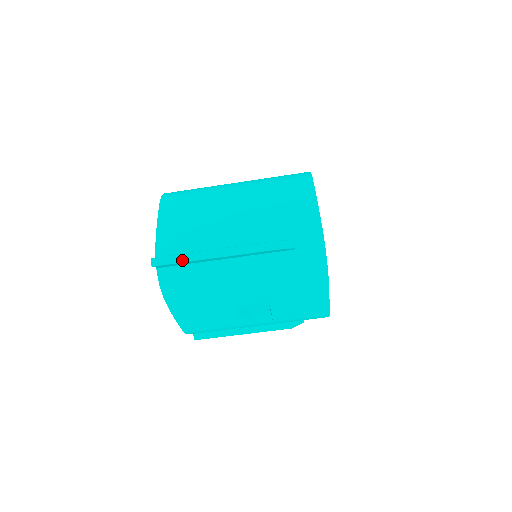
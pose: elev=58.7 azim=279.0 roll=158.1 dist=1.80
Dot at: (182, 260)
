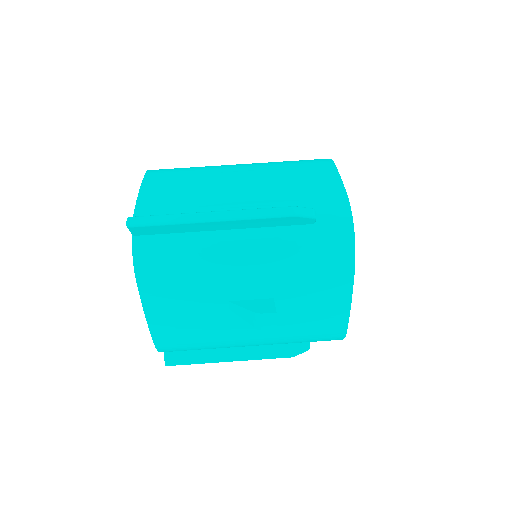
Dot at: (169, 221)
